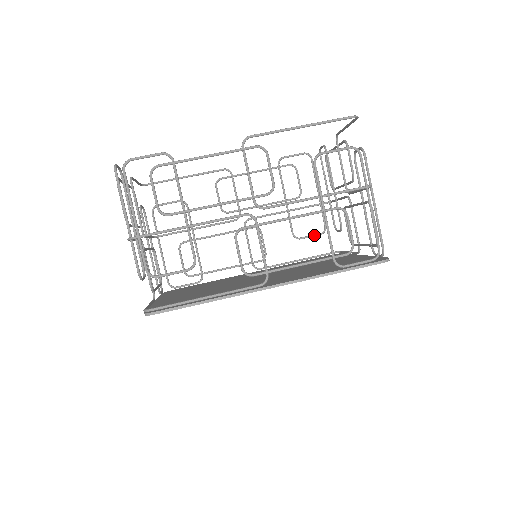
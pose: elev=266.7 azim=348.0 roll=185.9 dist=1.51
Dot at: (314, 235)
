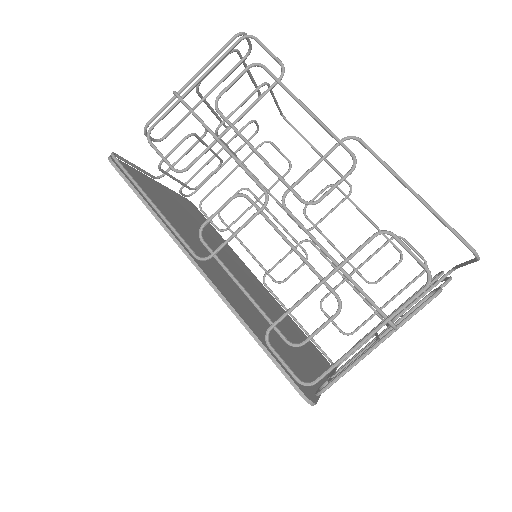
Dot at: (336, 324)
